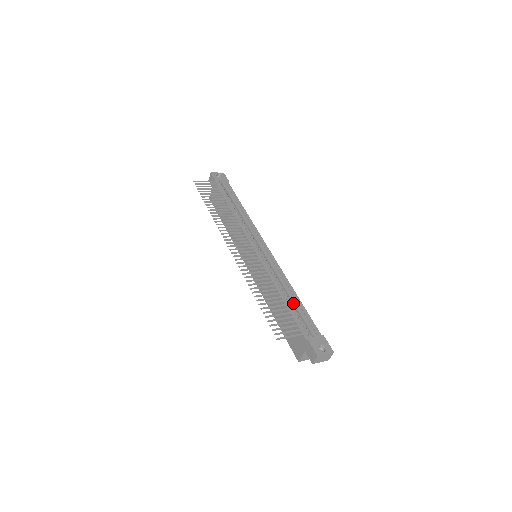
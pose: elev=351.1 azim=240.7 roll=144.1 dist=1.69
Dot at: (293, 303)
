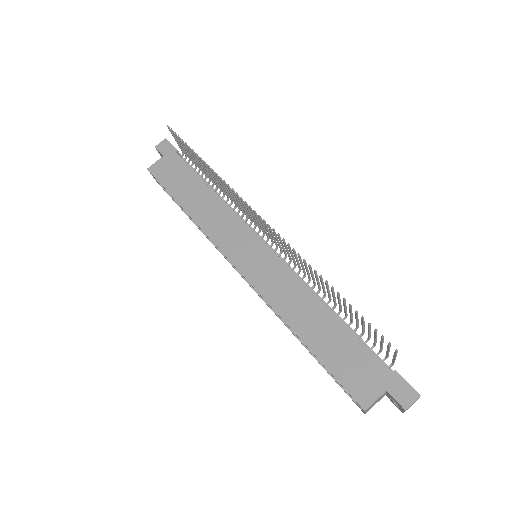
Dot at: (346, 323)
